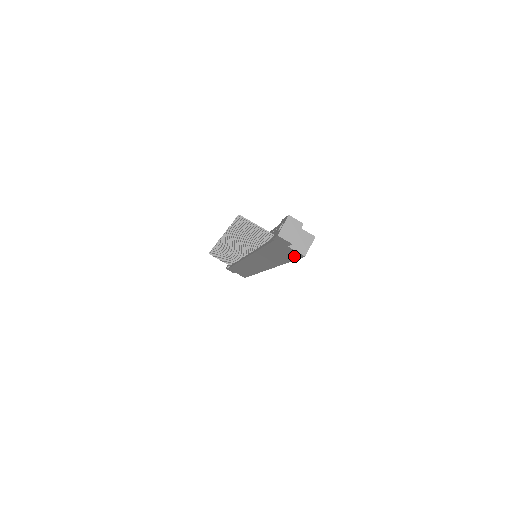
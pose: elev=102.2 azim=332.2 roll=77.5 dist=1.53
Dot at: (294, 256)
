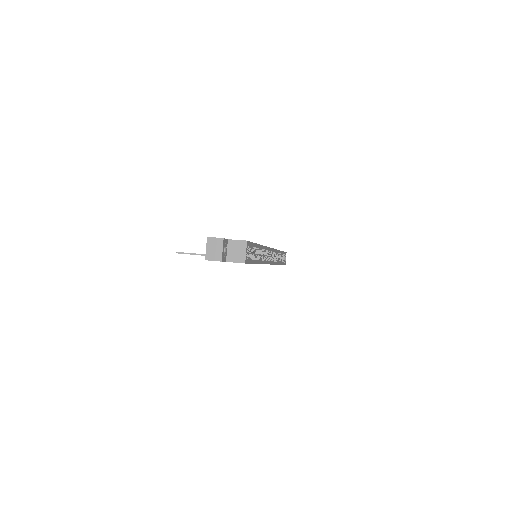
Dot at: occluded
